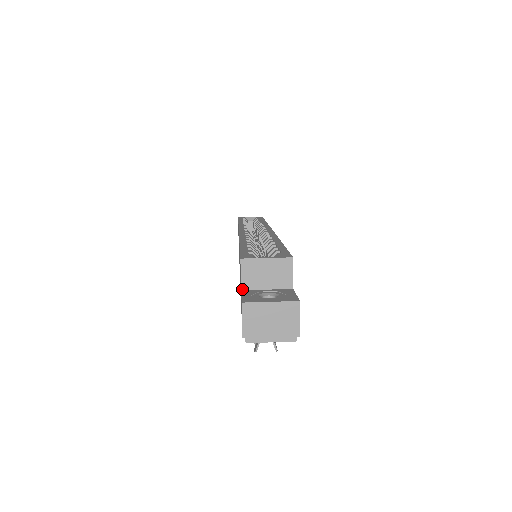
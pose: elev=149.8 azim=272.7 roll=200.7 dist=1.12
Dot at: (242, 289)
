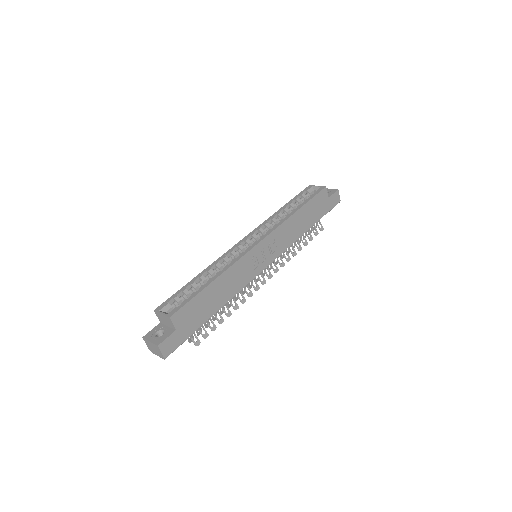
Dot at: (160, 322)
